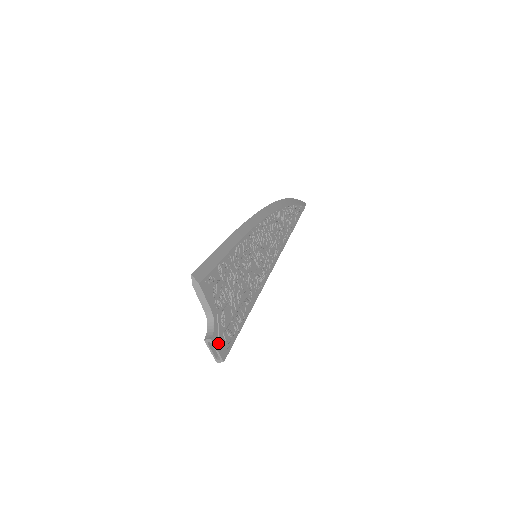
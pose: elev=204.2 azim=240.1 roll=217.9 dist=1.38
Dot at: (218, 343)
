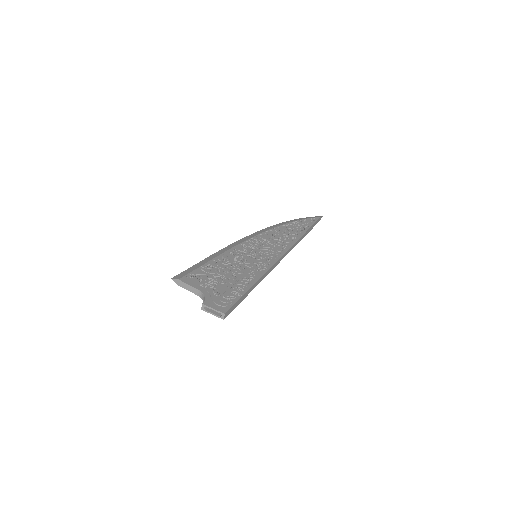
Dot at: (213, 305)
